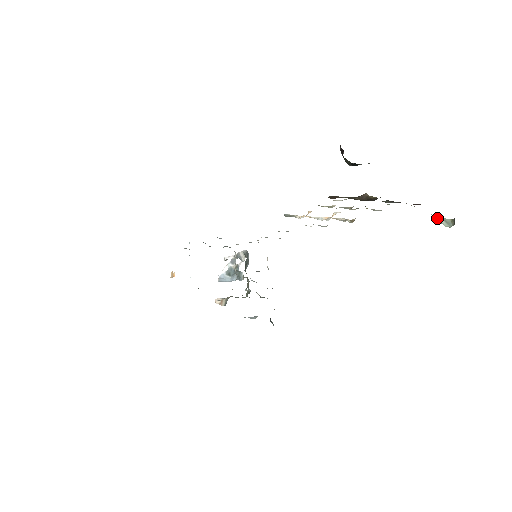
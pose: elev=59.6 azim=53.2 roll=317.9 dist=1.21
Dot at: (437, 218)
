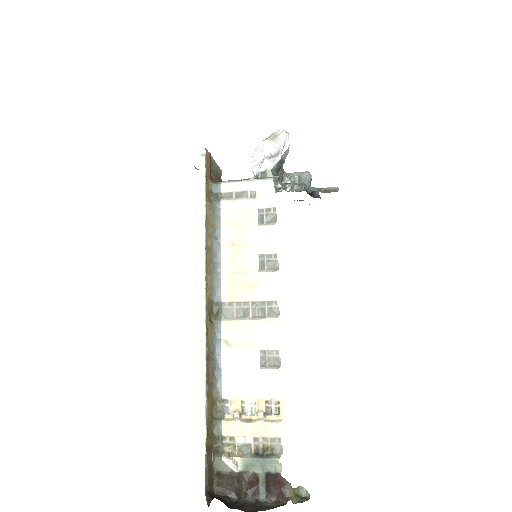
Dot at: (302, 489)
